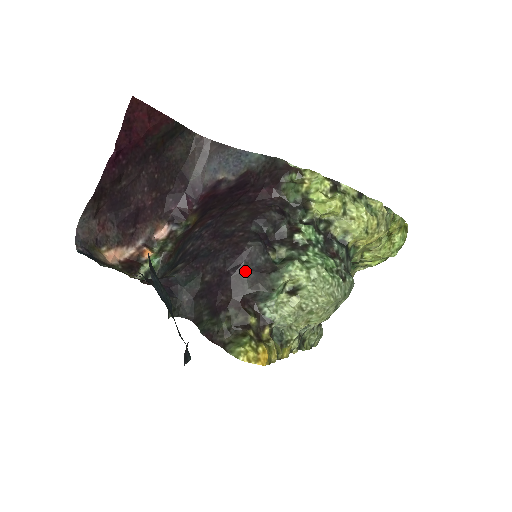
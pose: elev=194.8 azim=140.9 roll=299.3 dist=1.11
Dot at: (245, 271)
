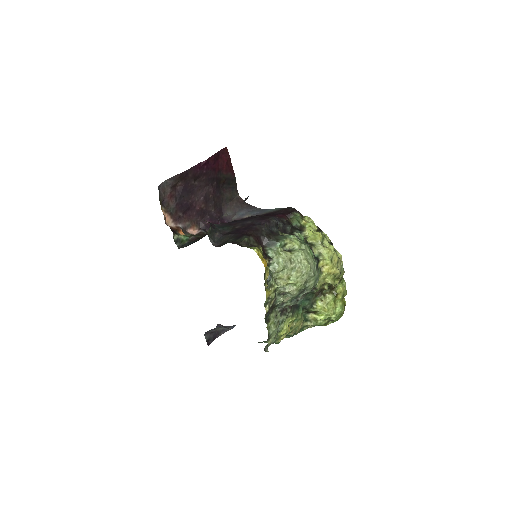
Dot at: (265, 227)
